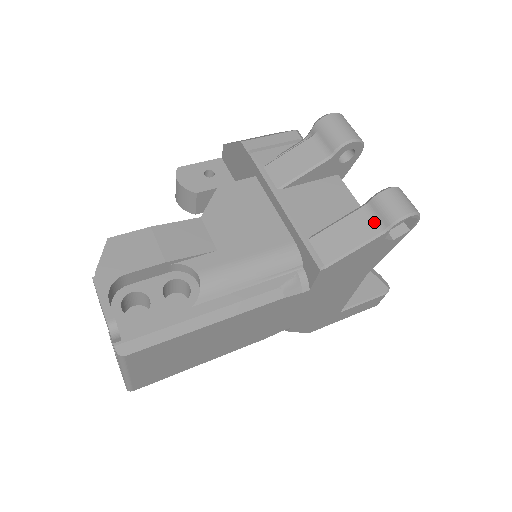
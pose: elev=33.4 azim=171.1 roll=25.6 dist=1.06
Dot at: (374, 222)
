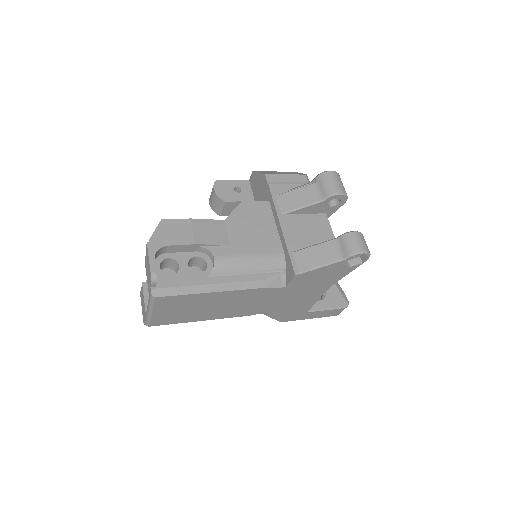
Dot at: (338, 251)
